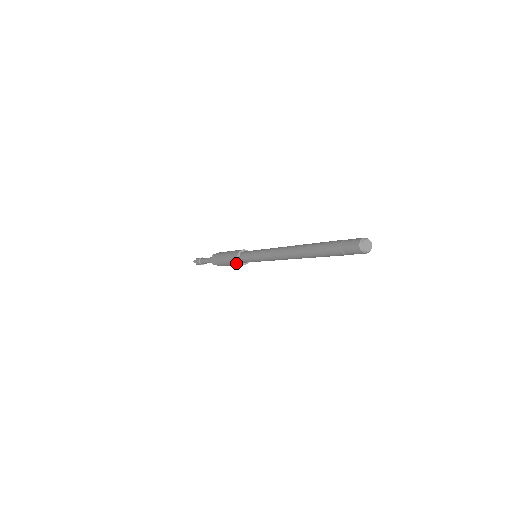
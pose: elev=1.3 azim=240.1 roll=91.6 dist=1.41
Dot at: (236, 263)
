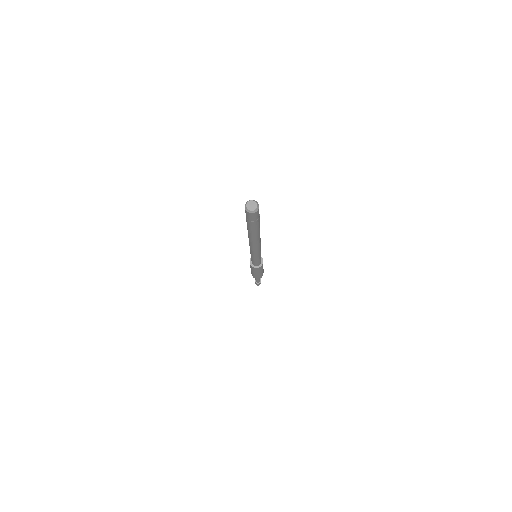
Dot at: (252, 268)
